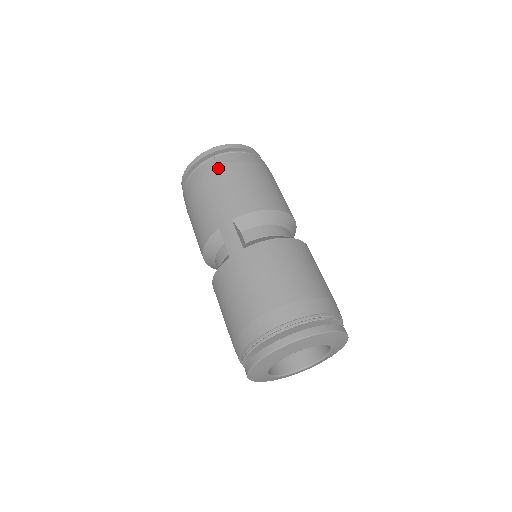
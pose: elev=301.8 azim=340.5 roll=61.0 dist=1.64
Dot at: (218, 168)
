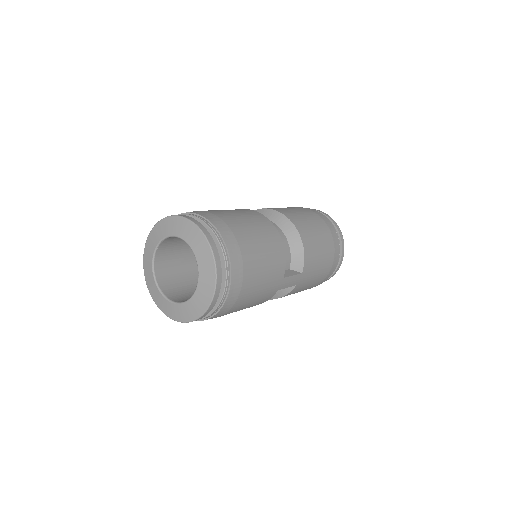
Dot at: occluded
